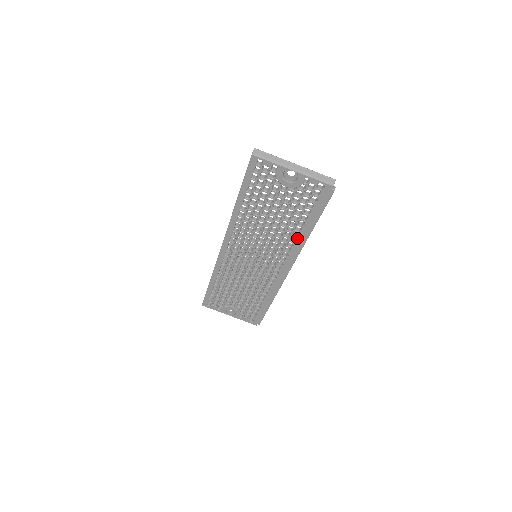
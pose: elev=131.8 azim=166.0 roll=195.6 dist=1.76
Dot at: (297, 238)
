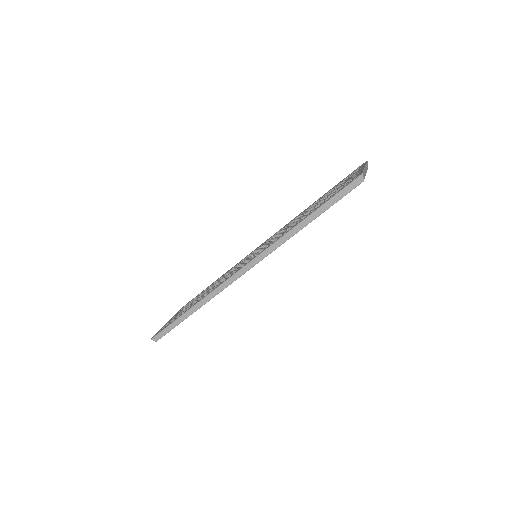
Dot at: occluded
